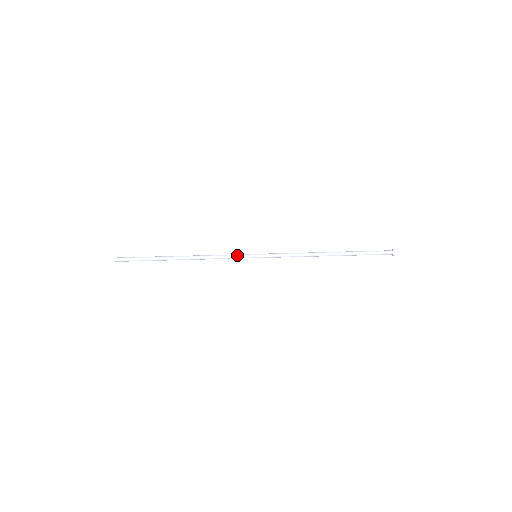
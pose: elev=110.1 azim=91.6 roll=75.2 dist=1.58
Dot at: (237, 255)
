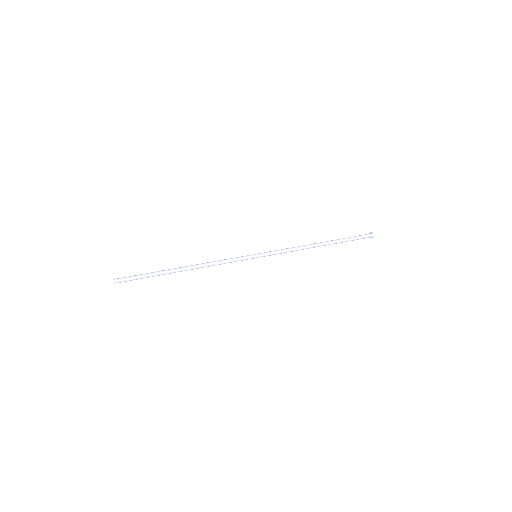
Dot at: (238, 257)
